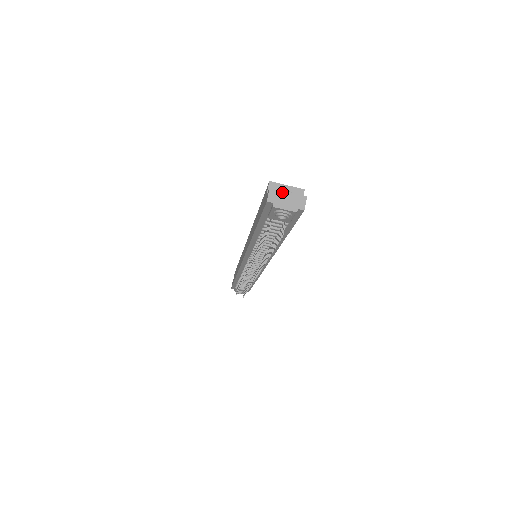
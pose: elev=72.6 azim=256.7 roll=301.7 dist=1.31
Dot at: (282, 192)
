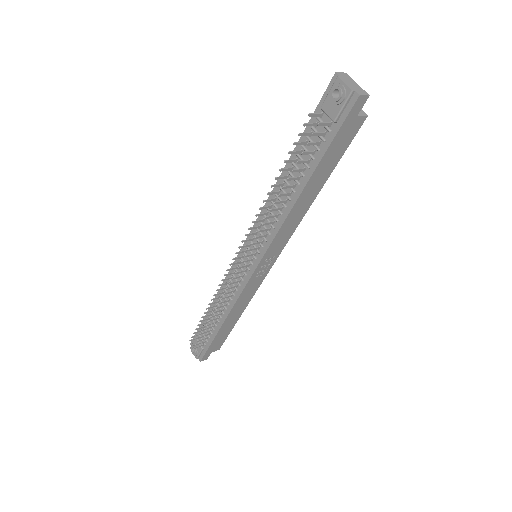
Dot at: (353, 80)
